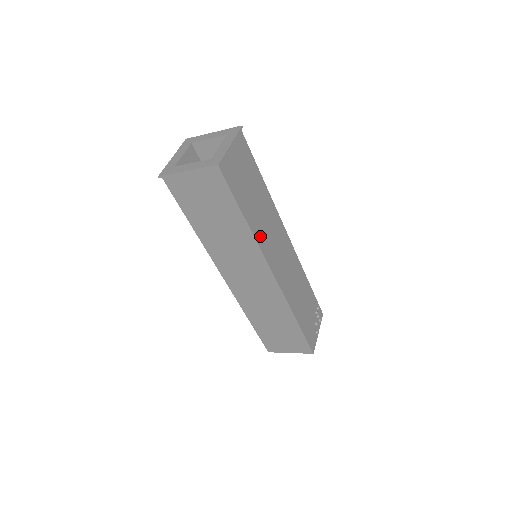
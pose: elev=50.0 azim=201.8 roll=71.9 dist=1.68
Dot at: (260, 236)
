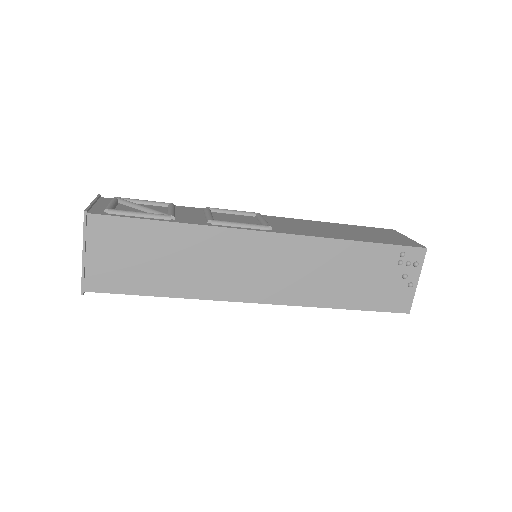
Dot at: (203, 288)
